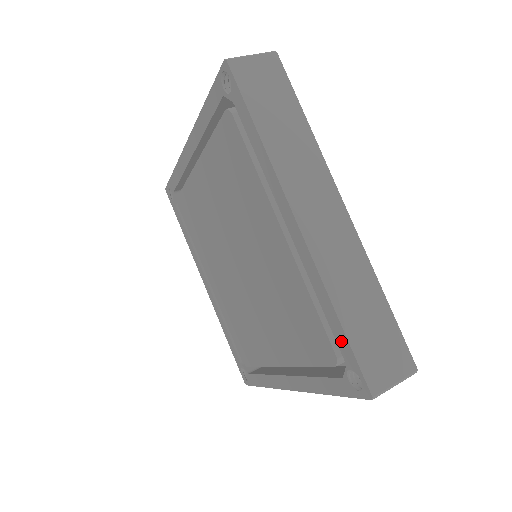
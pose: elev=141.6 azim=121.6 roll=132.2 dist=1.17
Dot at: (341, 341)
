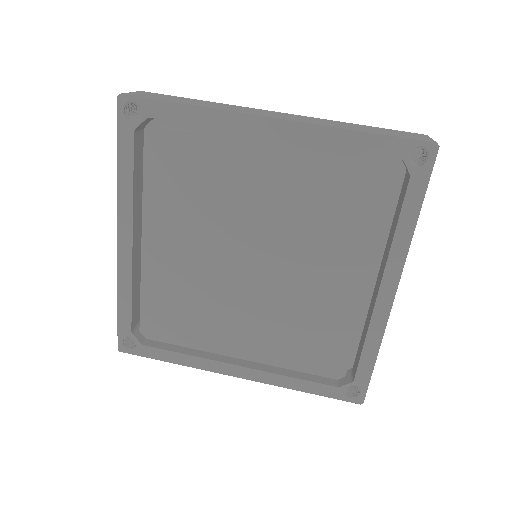
Dot at: (364, 369)
